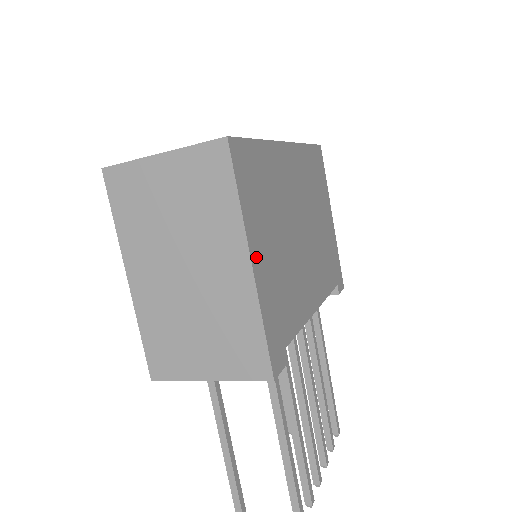
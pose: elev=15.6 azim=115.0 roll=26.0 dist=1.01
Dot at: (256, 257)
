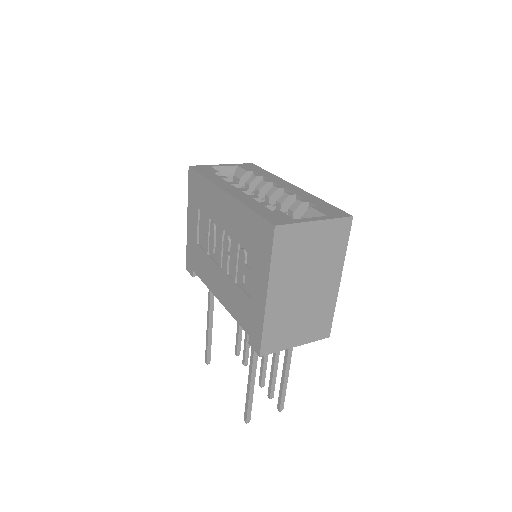
Dot at: occluded
